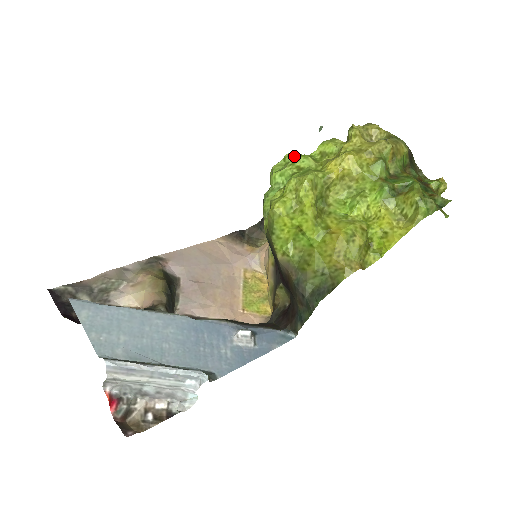
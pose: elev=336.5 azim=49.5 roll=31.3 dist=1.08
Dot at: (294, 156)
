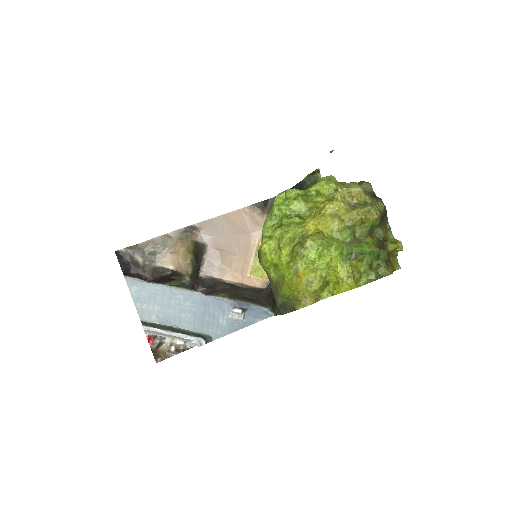
Dot at: (292, 195)
